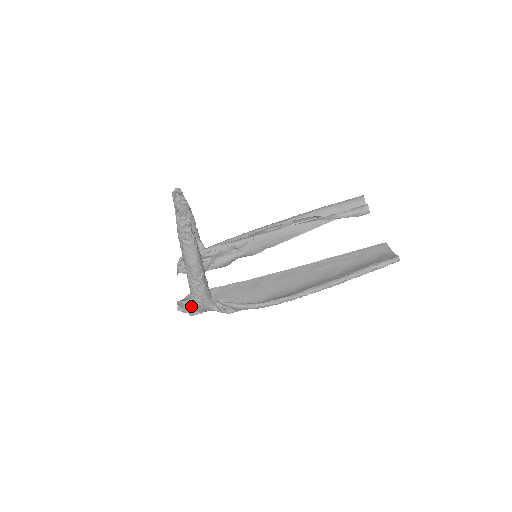
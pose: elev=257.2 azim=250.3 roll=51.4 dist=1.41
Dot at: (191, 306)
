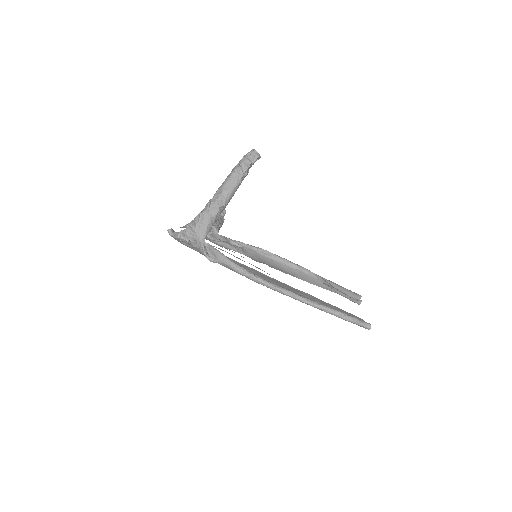
Dot at: (187, 226)
